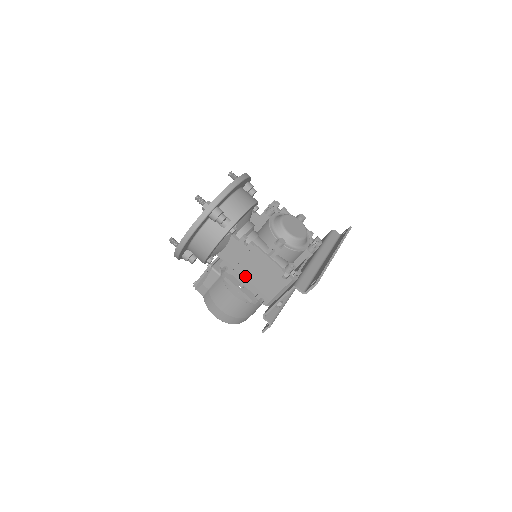
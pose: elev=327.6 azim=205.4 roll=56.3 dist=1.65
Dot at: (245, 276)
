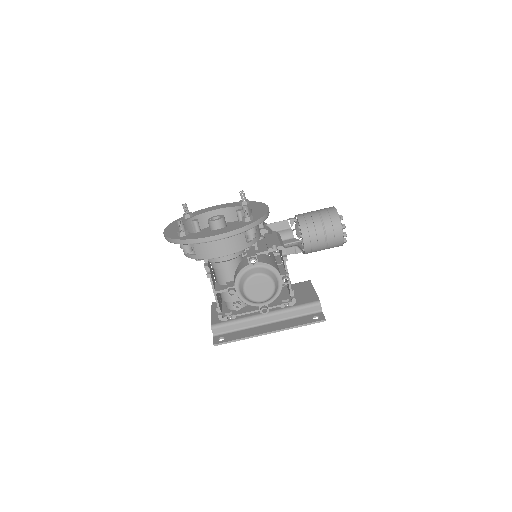
Dot at: occluded
